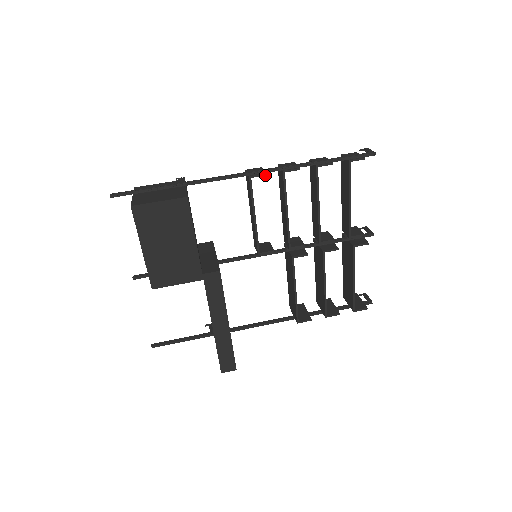
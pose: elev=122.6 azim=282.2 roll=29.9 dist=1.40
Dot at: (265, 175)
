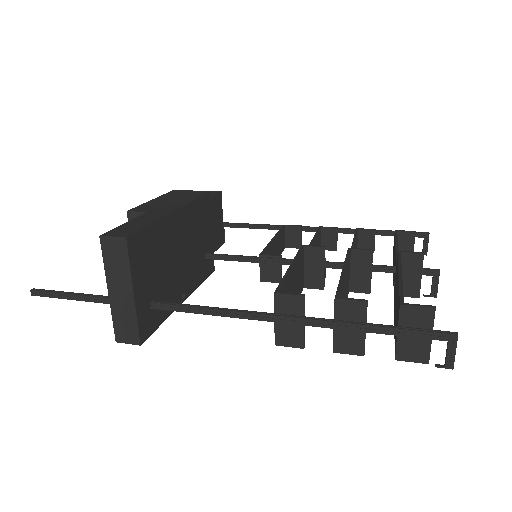
Dot at: (300, 226)
